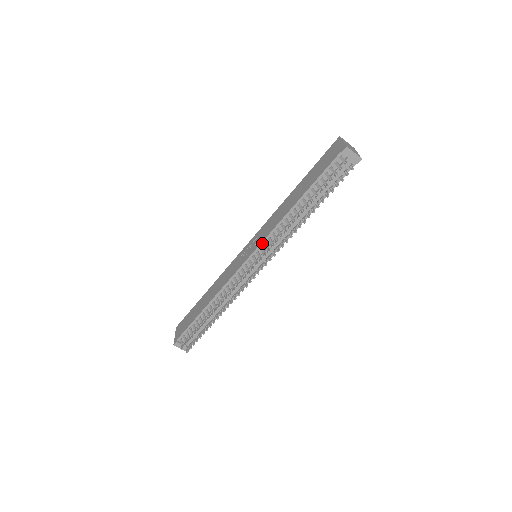
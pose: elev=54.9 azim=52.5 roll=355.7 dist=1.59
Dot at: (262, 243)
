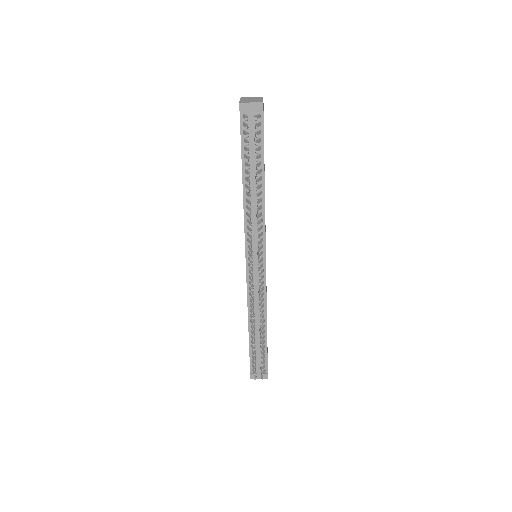
Dot at: (246, 242)
